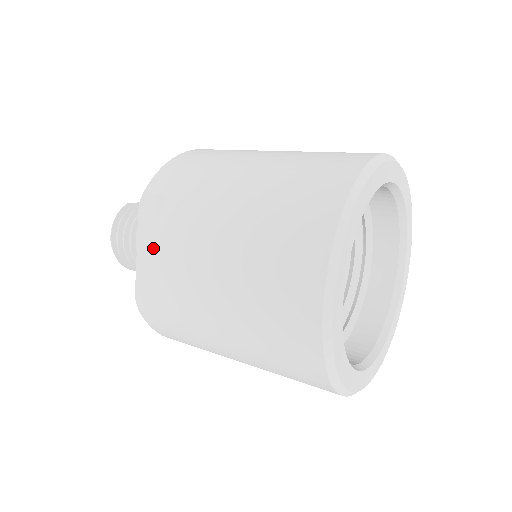
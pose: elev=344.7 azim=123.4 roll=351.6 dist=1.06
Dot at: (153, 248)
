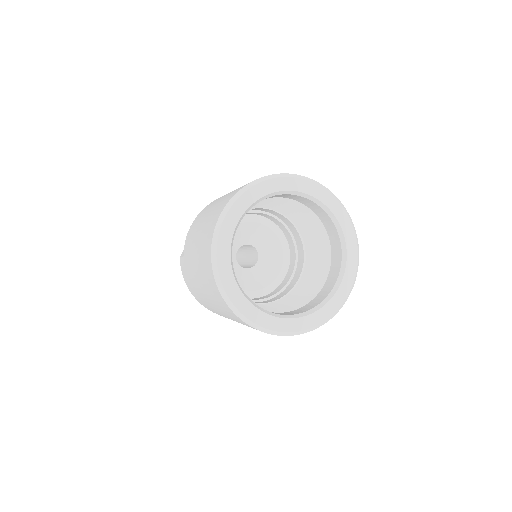
Dot at: (197, 216)
